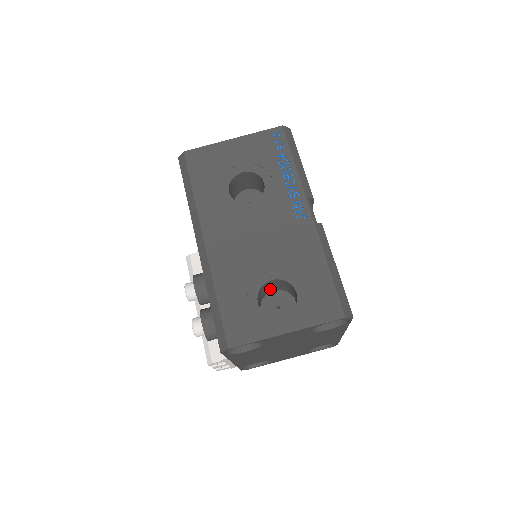
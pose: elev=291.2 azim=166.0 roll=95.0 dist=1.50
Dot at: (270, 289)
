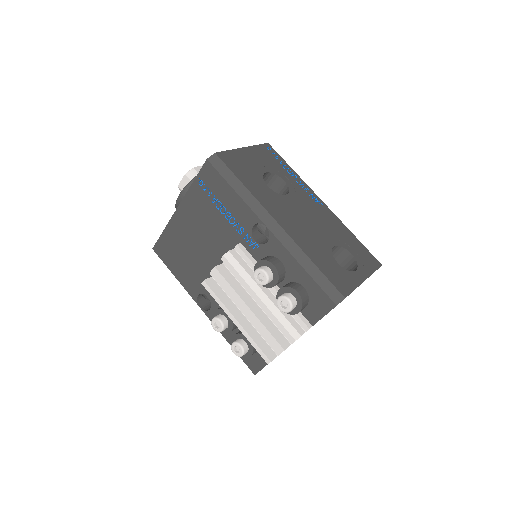
Dot at: occluded
